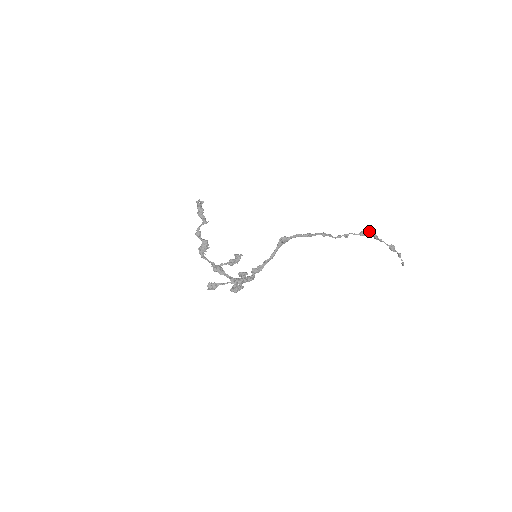
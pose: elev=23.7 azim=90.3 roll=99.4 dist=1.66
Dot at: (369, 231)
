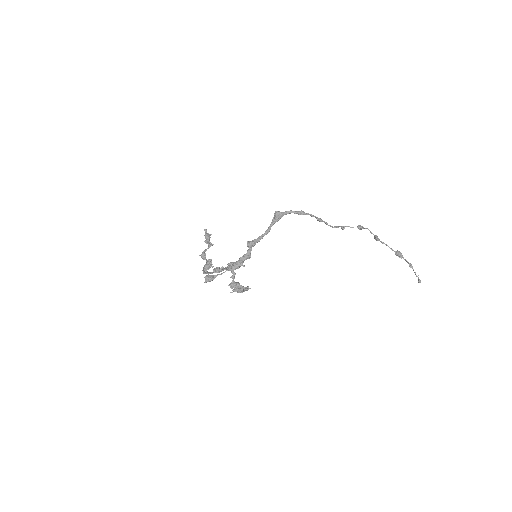
Dot at: (367, 228)
